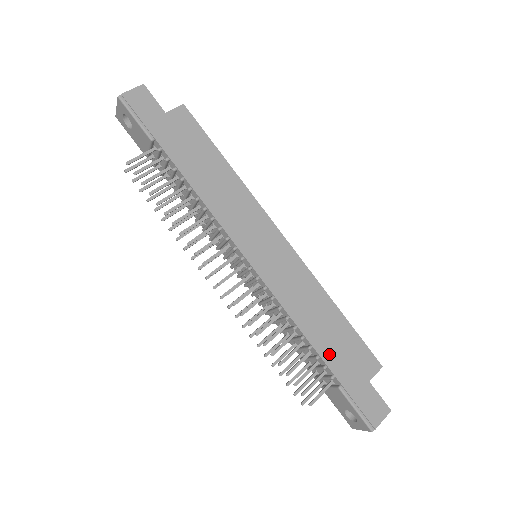
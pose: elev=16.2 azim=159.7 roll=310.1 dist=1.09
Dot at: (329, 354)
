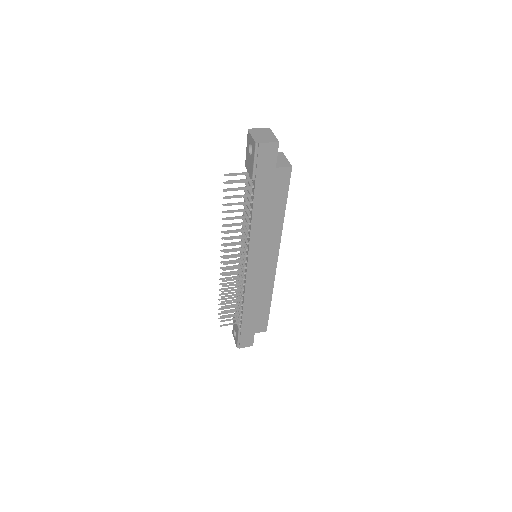
Dot at: (247, 317)
